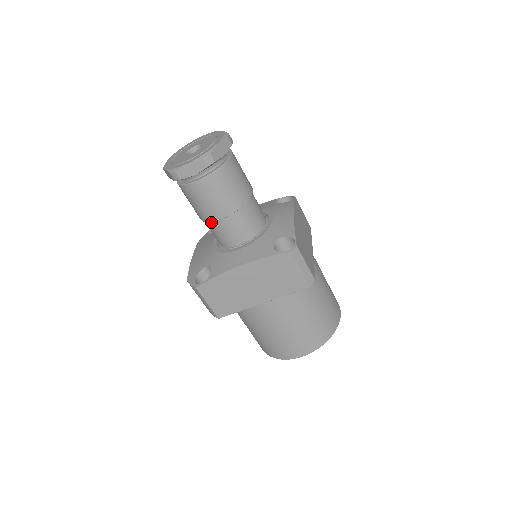
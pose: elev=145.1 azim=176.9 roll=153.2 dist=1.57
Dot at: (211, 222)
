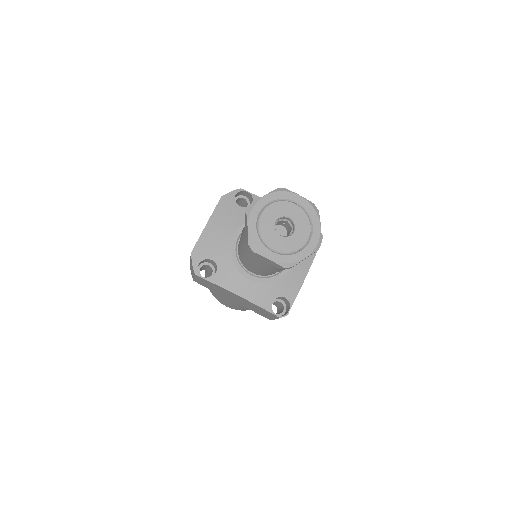
Dot at: occluded
